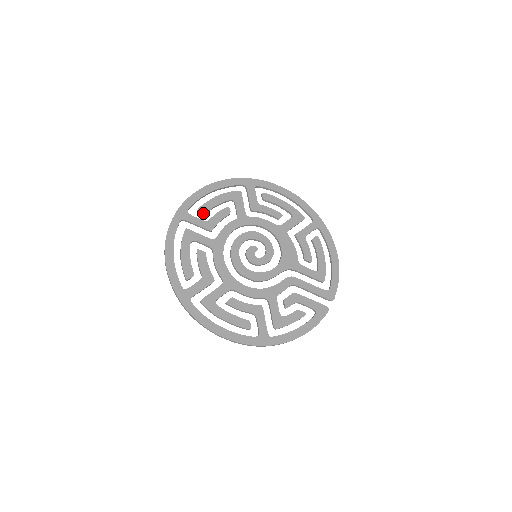
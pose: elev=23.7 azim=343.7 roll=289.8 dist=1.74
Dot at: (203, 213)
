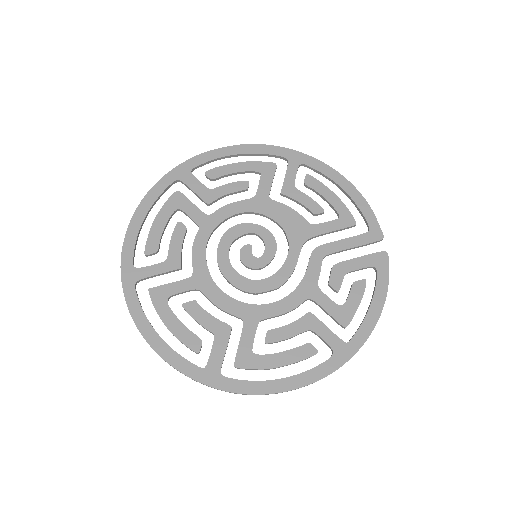
Dot at: (154, 253)
